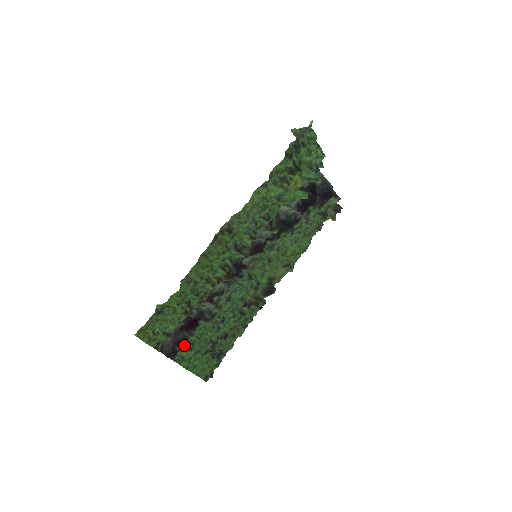
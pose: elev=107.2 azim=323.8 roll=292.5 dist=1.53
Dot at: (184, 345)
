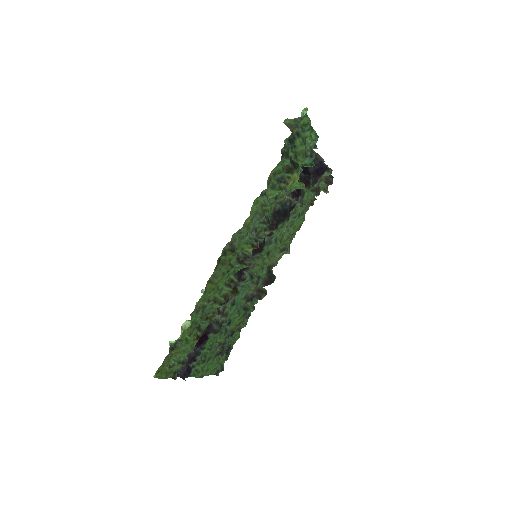
Dot at: (197, 360)
